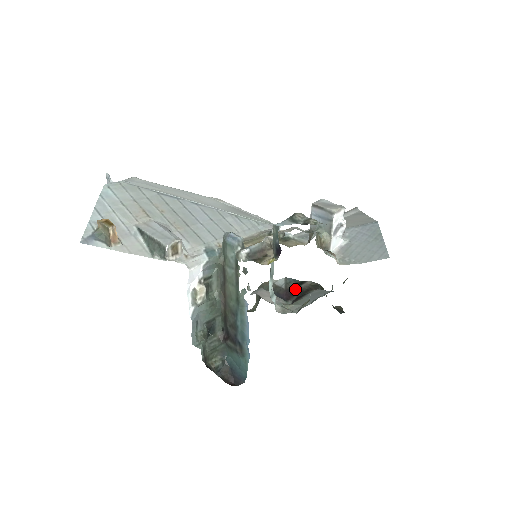
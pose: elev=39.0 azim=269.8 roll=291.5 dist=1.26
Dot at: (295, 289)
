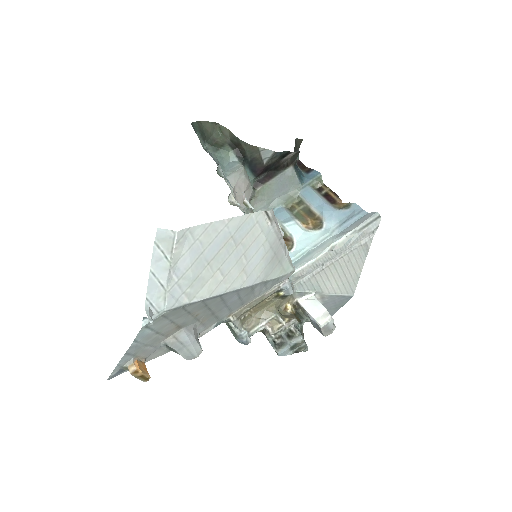
Dot at: (274, 164)
